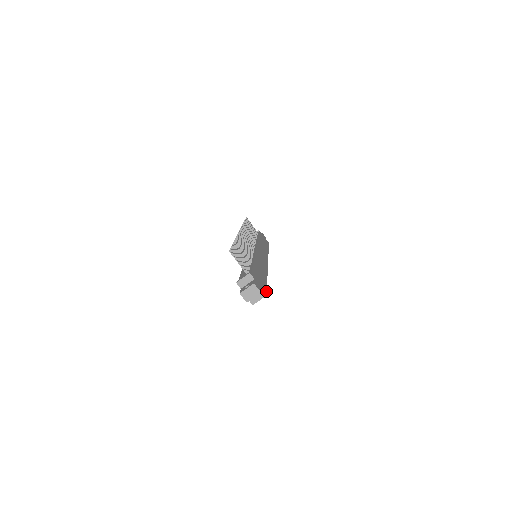
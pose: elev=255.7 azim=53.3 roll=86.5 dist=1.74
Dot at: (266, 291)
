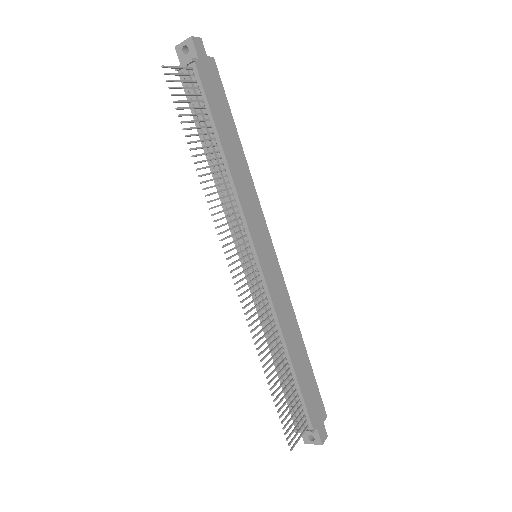
Dot at: (322, 404)
